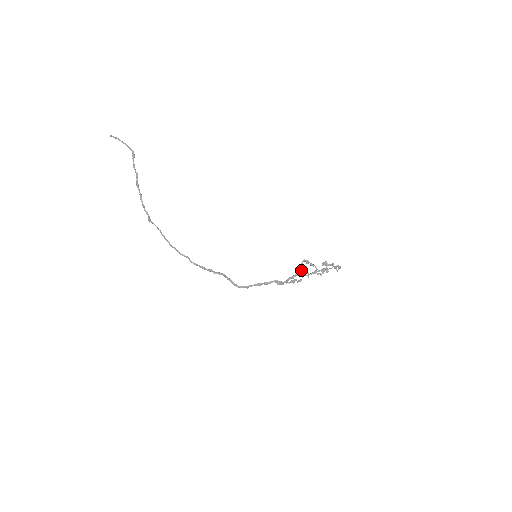
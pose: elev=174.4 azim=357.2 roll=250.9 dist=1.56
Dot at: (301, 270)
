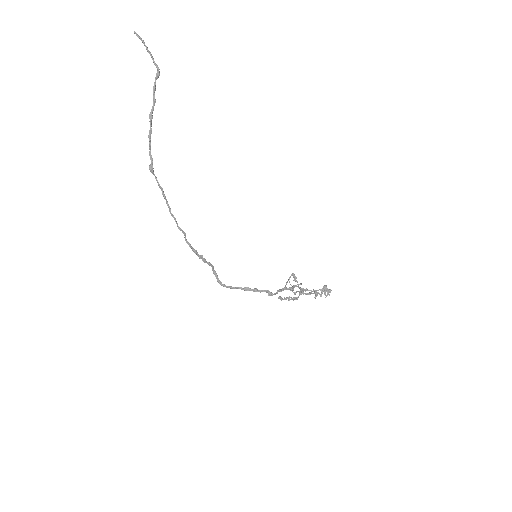
Dot at: (295, 286)
